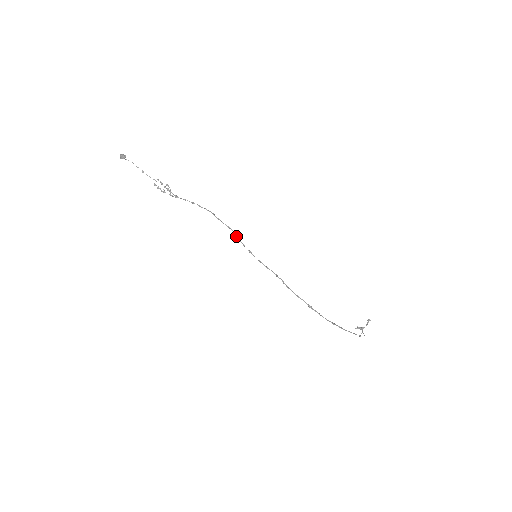
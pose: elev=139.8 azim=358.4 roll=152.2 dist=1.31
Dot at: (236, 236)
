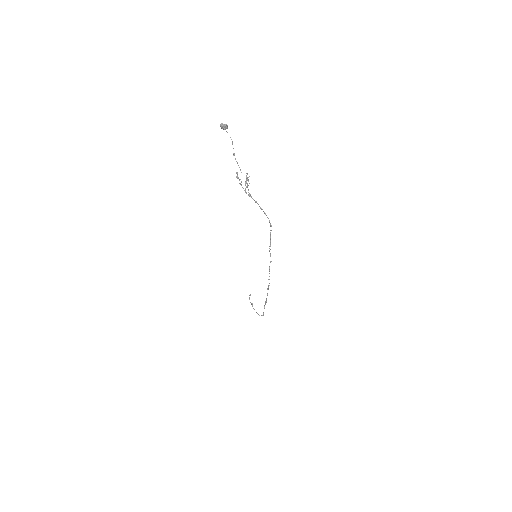
Dot at: occluded
